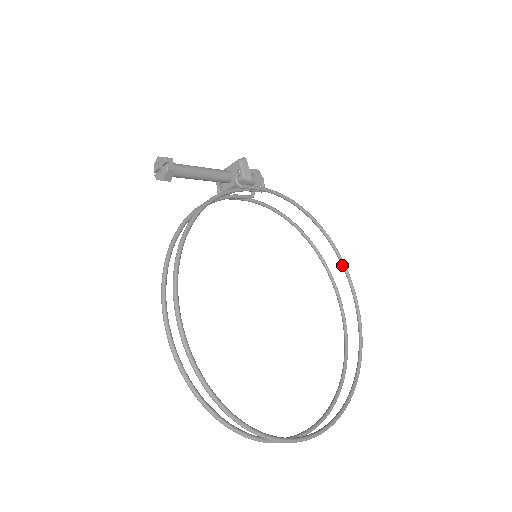
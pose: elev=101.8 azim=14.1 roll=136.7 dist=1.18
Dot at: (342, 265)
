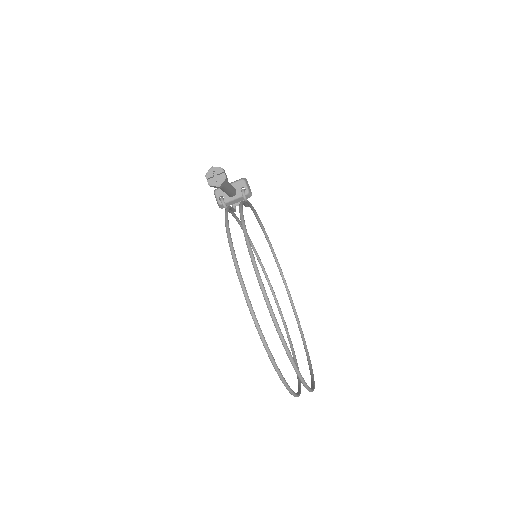
Dot at: (280, 270)
